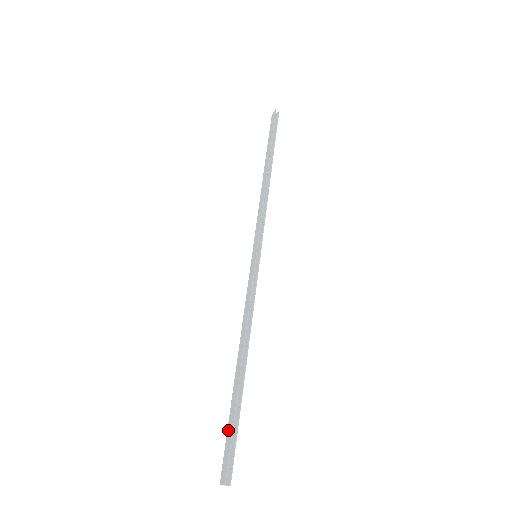
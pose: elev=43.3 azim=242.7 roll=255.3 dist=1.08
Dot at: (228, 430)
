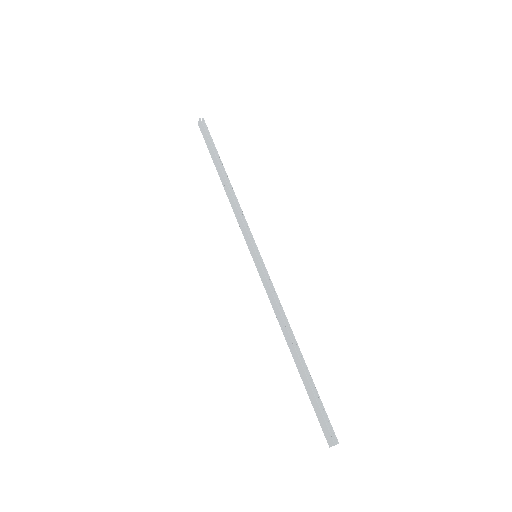
Dot at: (313, 405)
